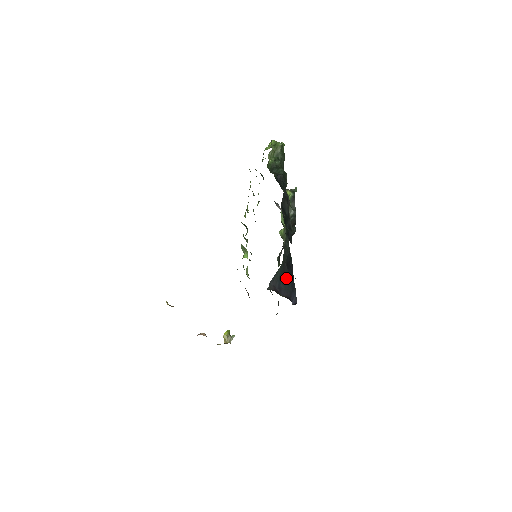
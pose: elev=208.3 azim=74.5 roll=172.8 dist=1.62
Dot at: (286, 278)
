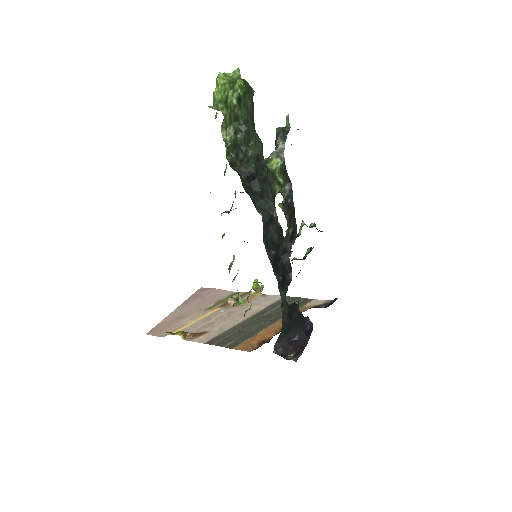
Dot at: (293, 326)
